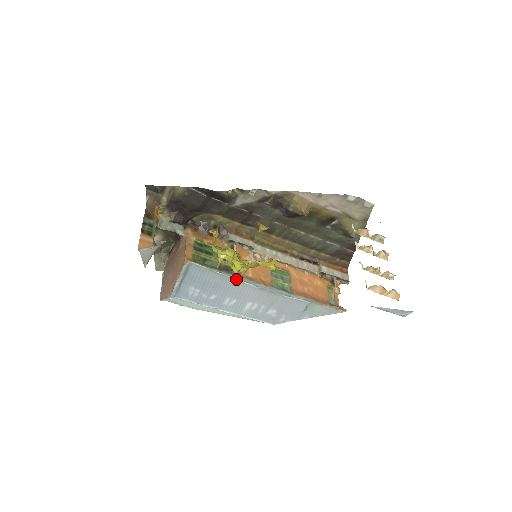
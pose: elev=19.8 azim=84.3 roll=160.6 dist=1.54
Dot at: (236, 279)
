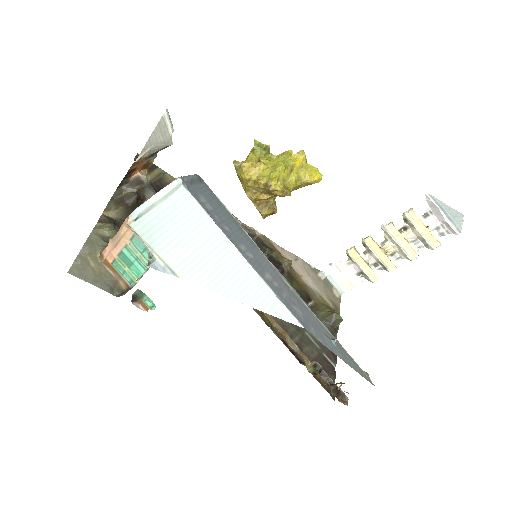
Dot at: (249, 237)
